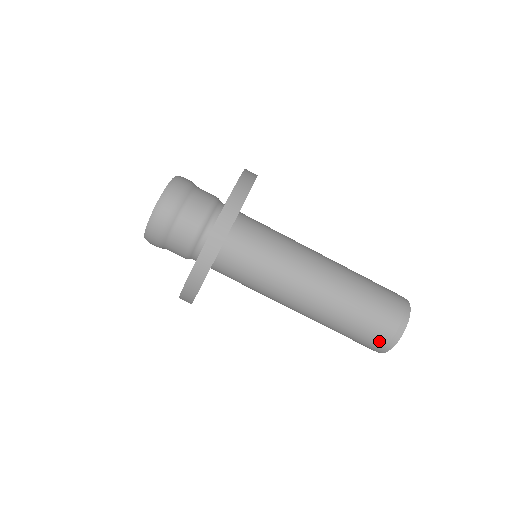
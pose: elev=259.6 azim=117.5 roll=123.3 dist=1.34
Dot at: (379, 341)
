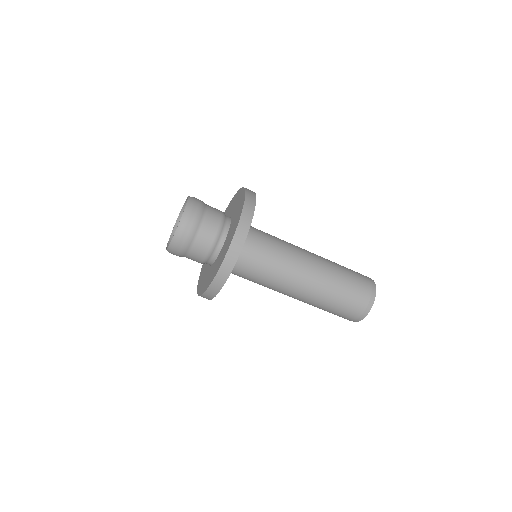
Dot at: (351, 317)
